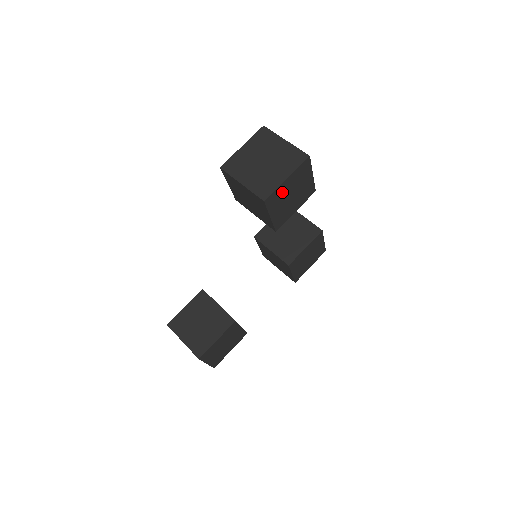
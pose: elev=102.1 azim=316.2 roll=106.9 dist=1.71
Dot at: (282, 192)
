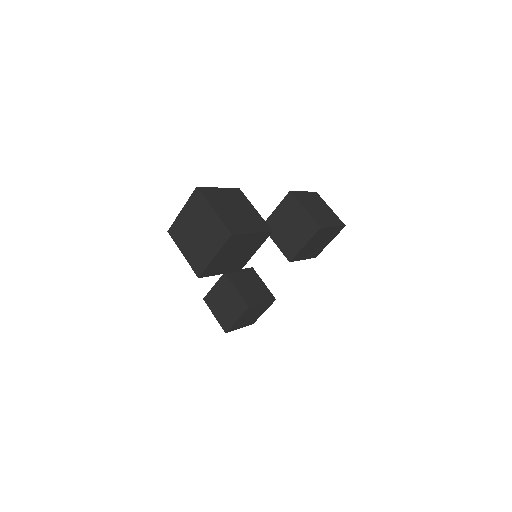
Dot at: (218, 262)
